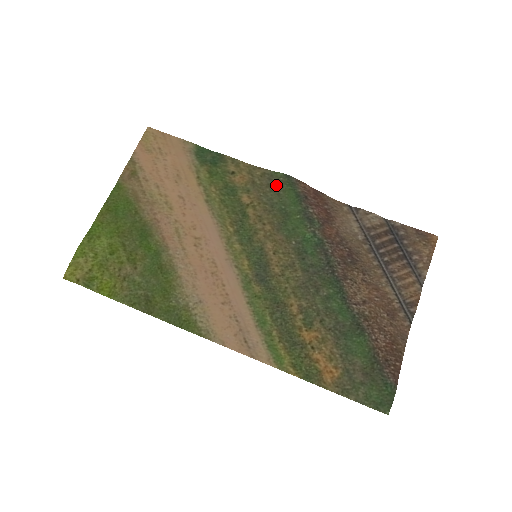
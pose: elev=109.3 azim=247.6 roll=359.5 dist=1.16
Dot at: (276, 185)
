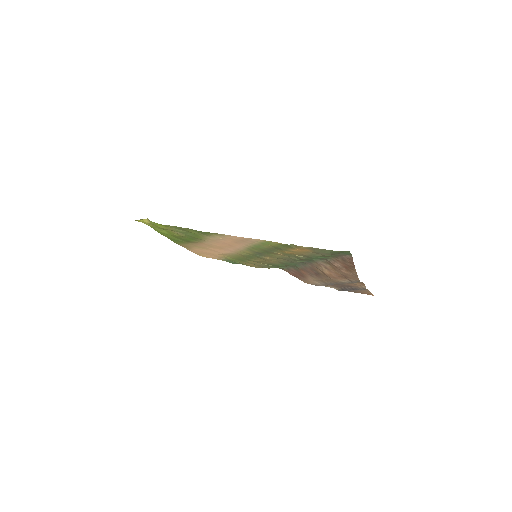
Dot at: occluded
